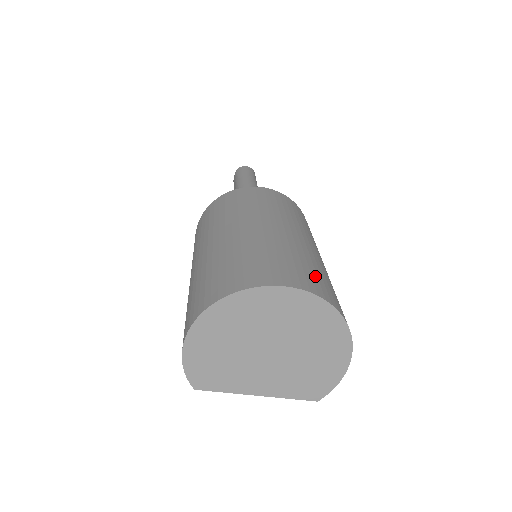
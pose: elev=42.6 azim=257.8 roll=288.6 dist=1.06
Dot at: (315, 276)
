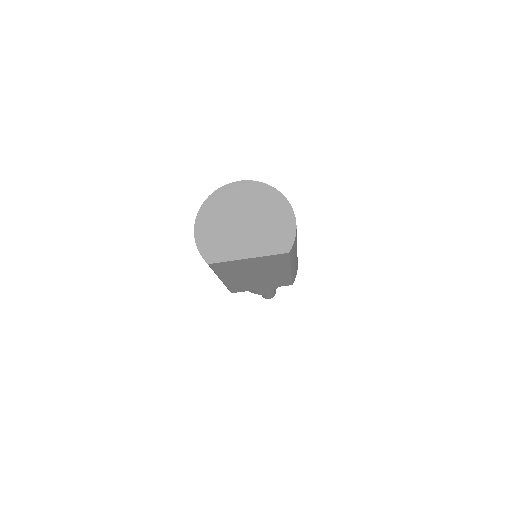
Dot at: occluded
